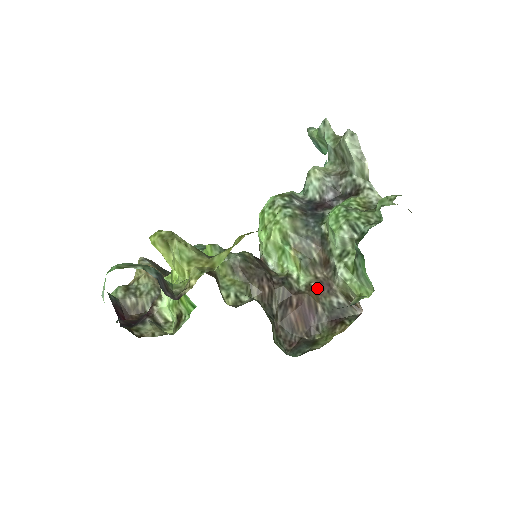
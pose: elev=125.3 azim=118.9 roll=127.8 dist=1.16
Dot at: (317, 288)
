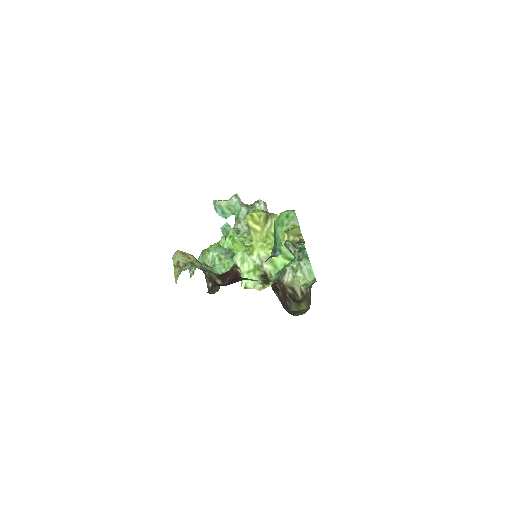
Dot at: occluded
